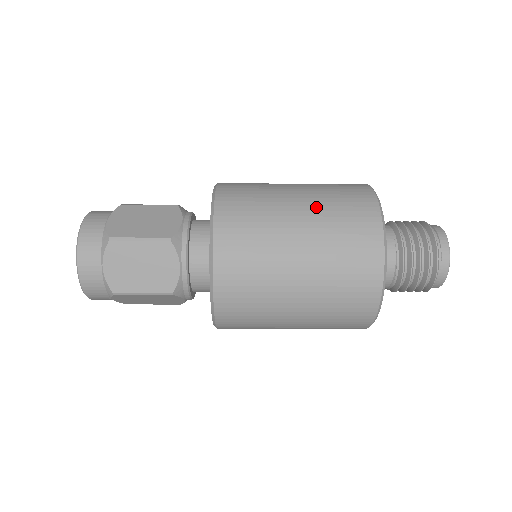
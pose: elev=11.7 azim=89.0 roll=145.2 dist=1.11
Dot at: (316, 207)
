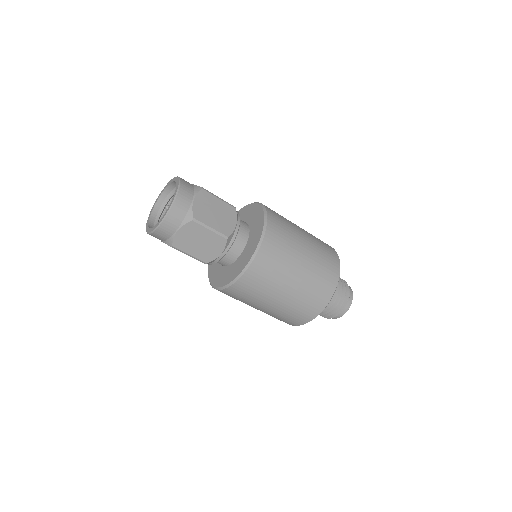
Dot at: (312, 264)
